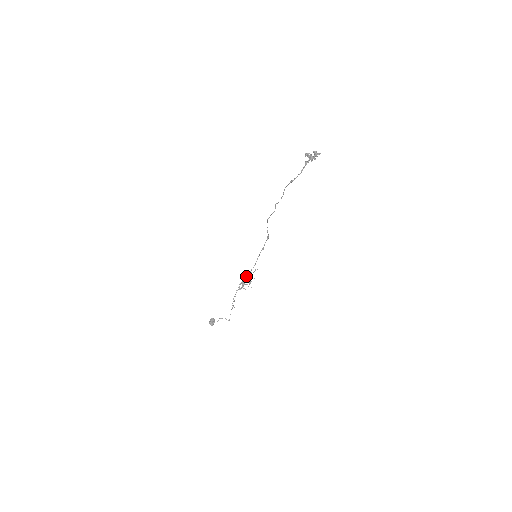
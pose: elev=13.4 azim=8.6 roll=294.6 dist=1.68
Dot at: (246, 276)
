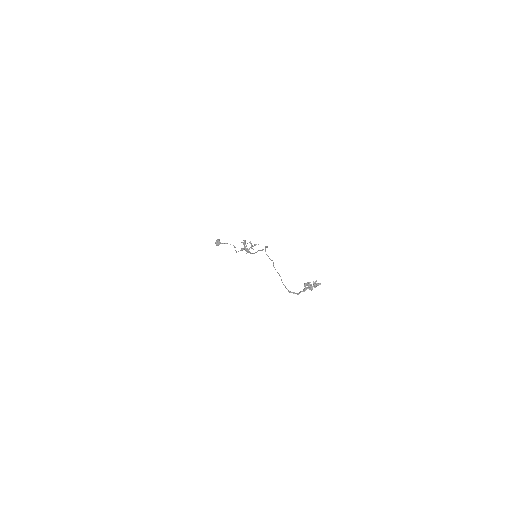
Dot at: (247, 252)
